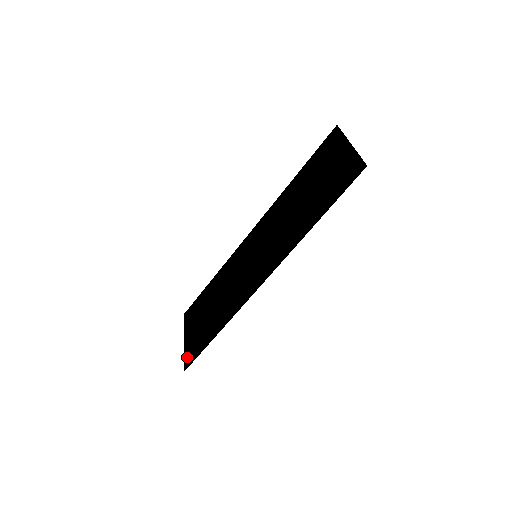
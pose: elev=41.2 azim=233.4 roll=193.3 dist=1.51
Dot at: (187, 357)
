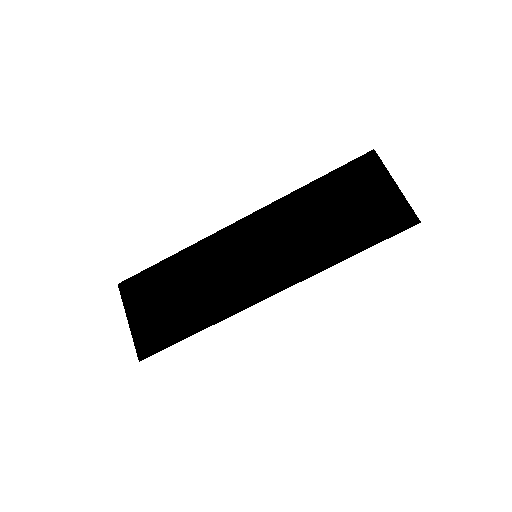
Dot at: (141, 345)
